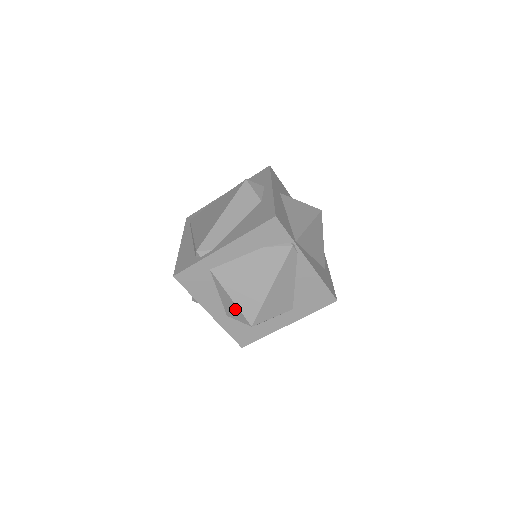
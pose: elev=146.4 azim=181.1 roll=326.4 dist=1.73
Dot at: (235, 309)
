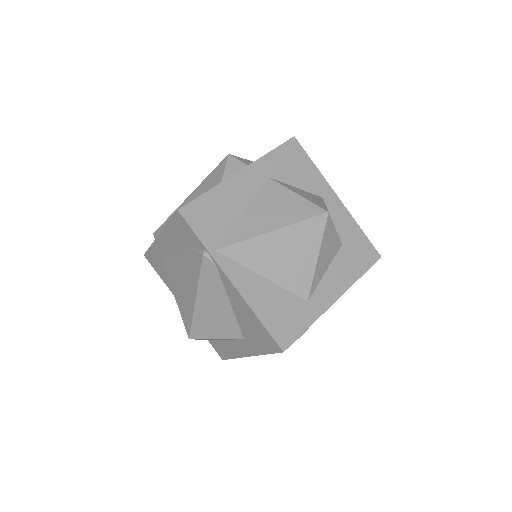
Dot at: occluded
